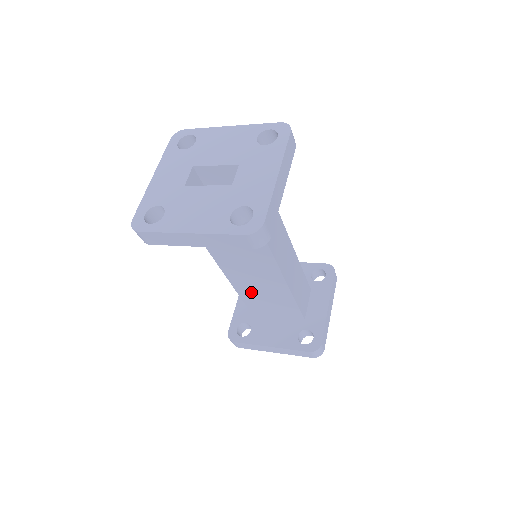
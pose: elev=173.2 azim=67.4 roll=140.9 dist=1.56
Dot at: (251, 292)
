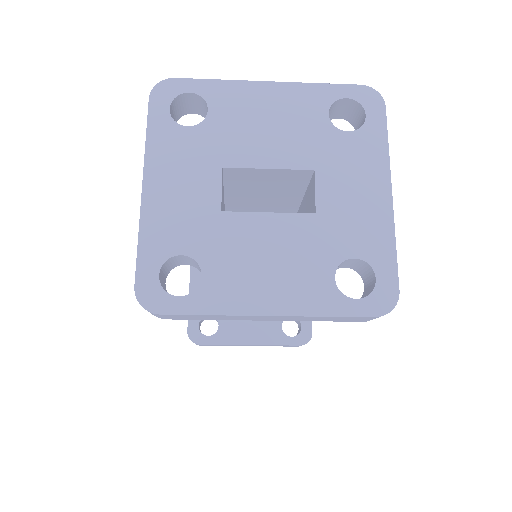
Dot at: occluded
